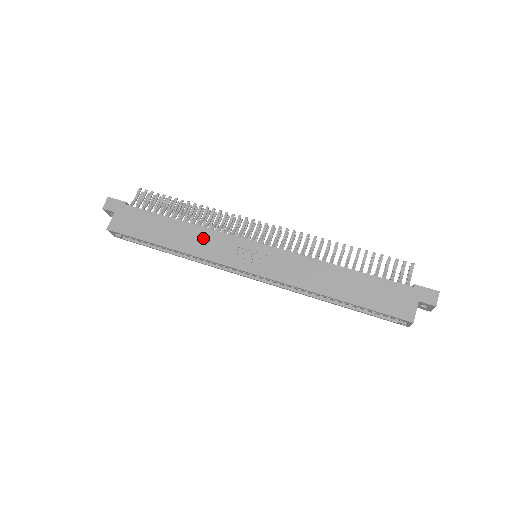
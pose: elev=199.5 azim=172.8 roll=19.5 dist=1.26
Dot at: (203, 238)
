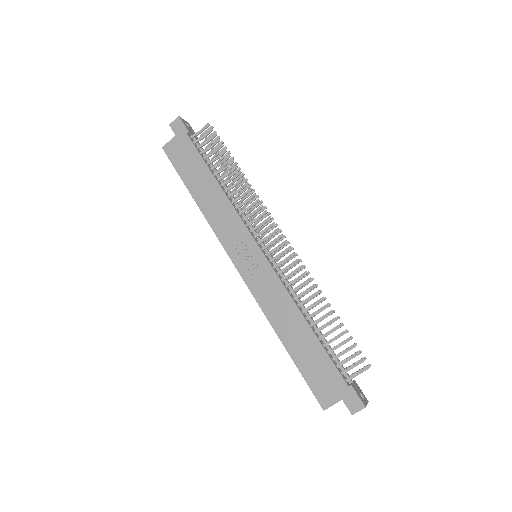
Dot at: (223, 211)
